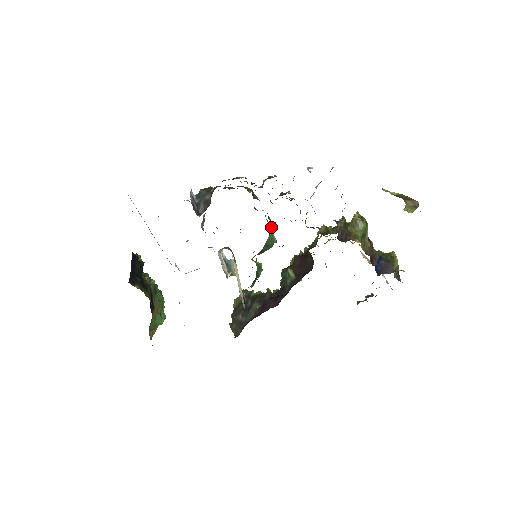
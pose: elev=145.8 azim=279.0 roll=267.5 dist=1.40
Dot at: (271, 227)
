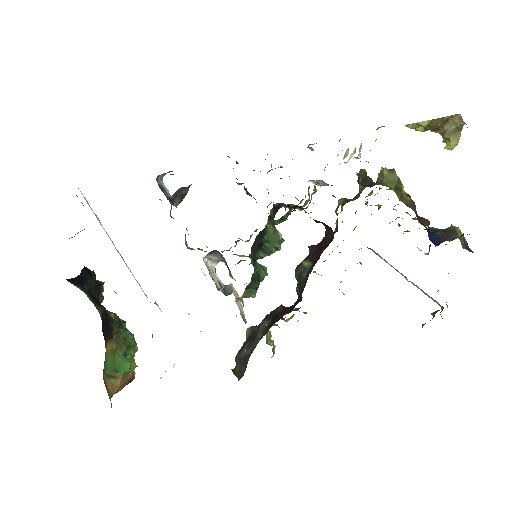
Dot at: (270, 211)
